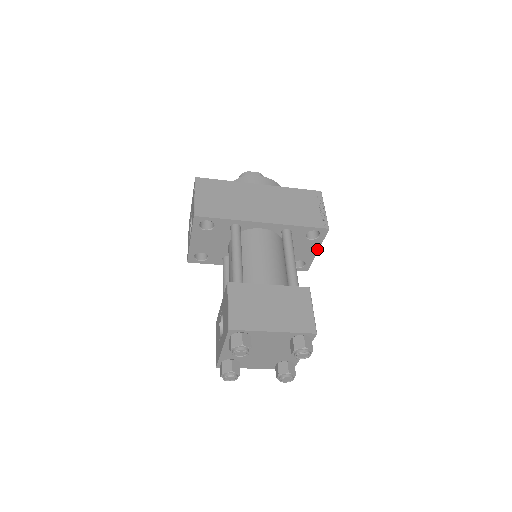
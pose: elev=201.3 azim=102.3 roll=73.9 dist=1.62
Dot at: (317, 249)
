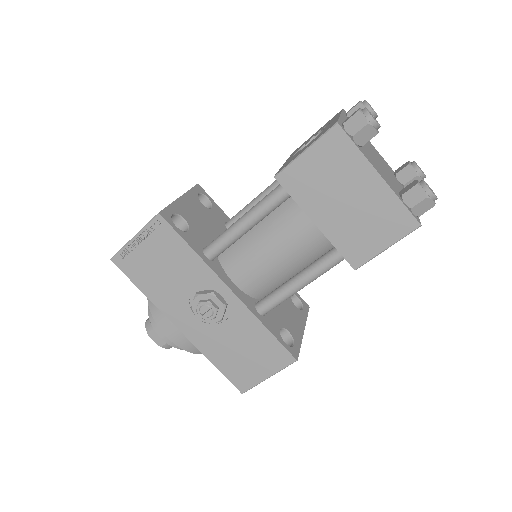
Dot at: (303, 327)
